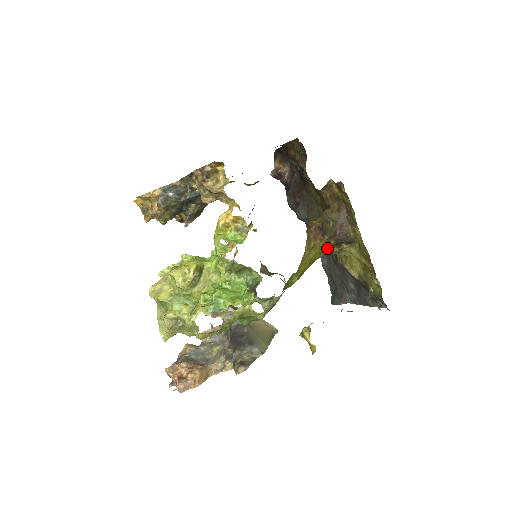
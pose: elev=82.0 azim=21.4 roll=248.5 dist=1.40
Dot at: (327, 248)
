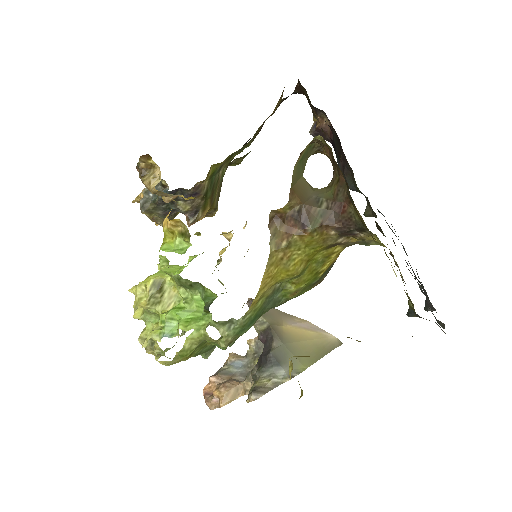
Dot at: (330, 241)
